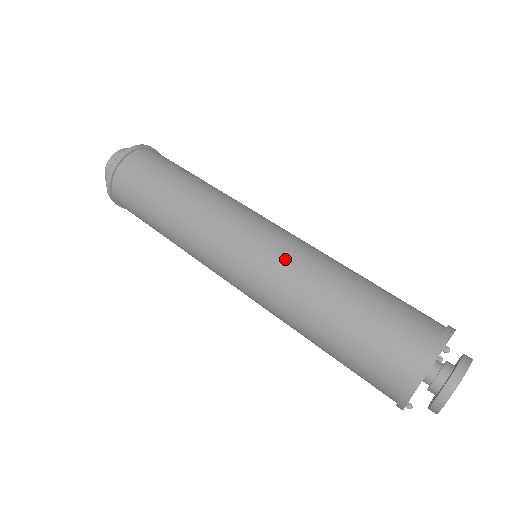
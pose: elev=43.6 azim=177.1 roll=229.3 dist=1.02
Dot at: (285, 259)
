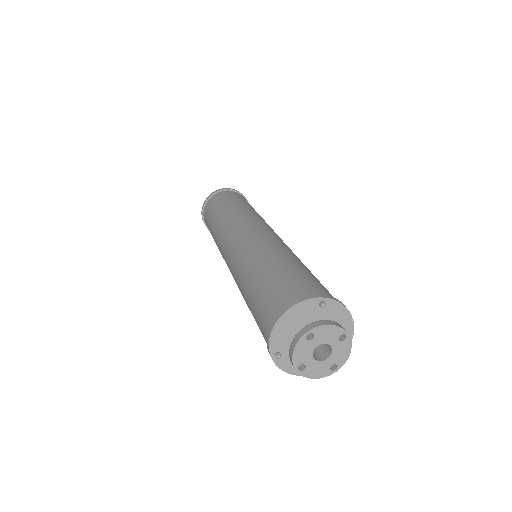
Dot at: (261, 240)
